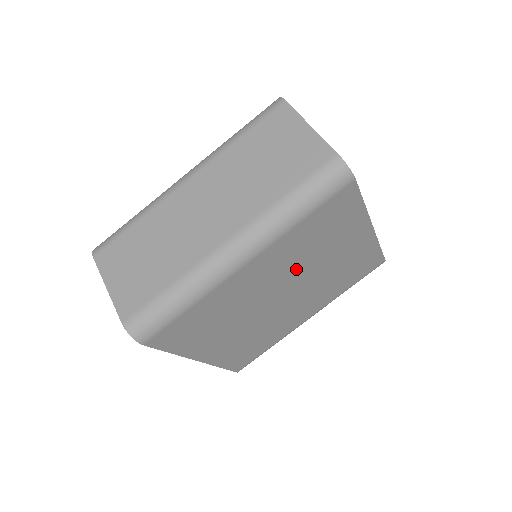
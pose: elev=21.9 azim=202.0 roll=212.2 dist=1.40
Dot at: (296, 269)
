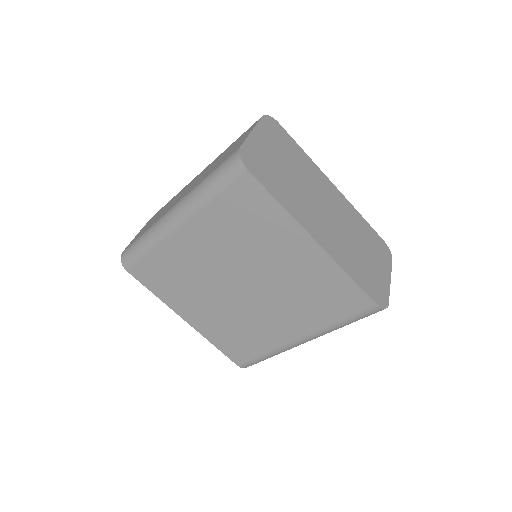
Dot at: (238, 257)
